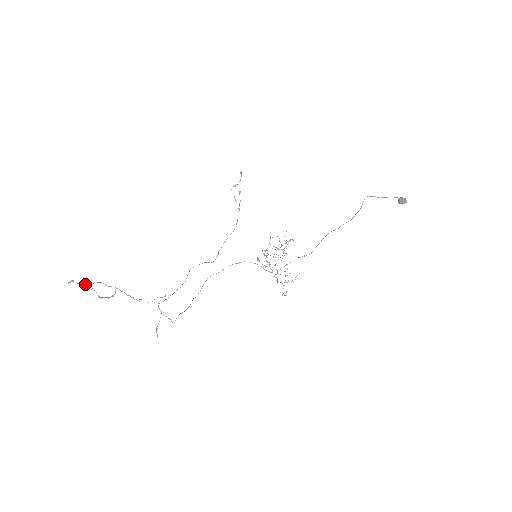
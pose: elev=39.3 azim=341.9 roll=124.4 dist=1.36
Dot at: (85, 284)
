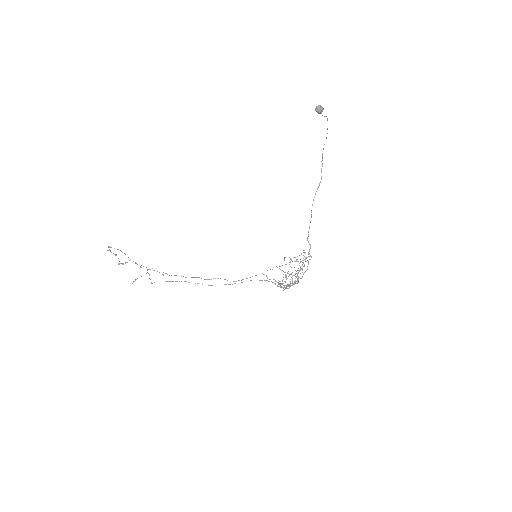
Dot at: (116, 254)
